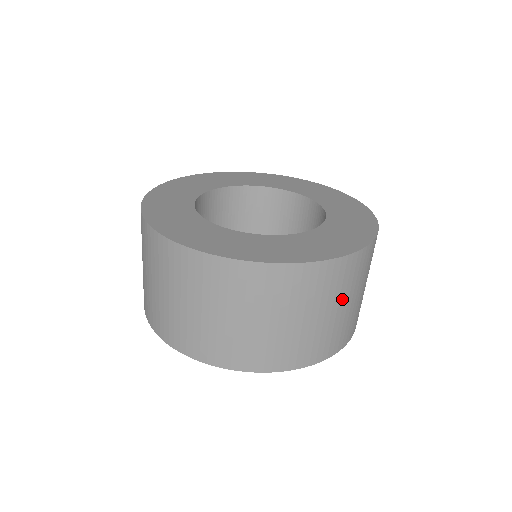
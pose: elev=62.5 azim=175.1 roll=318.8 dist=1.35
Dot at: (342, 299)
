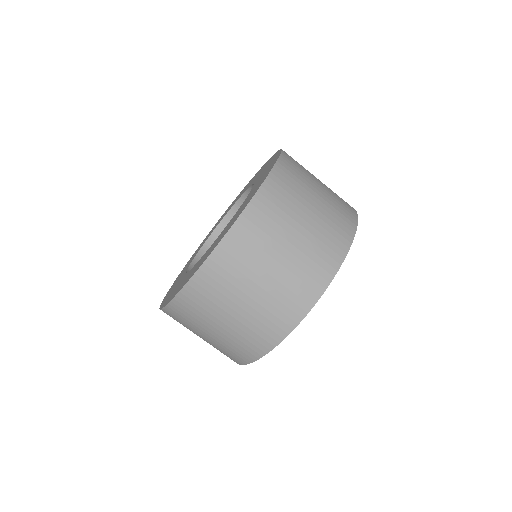
Dot at: (299, 211)
